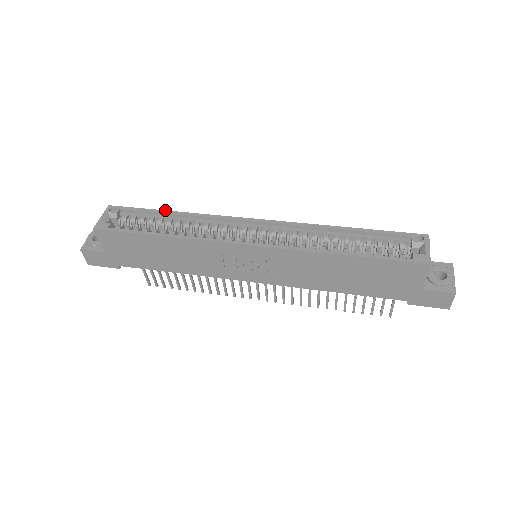
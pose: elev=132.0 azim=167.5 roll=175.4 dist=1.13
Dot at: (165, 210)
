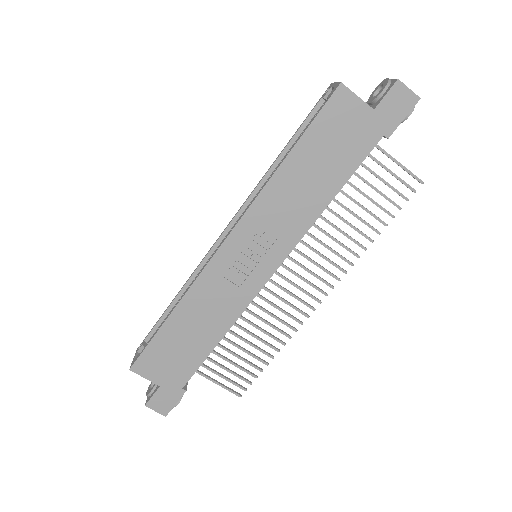
Dot at: (170, 304)
